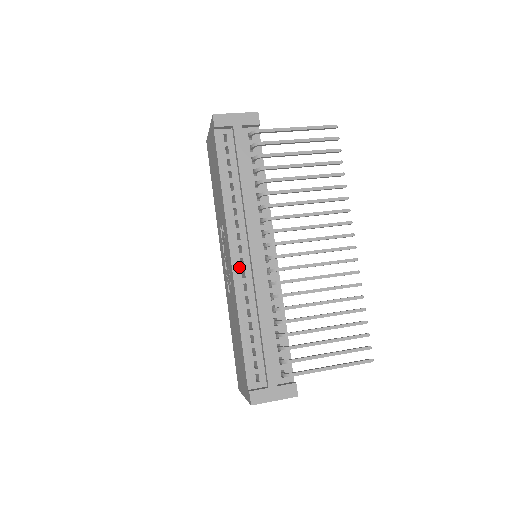
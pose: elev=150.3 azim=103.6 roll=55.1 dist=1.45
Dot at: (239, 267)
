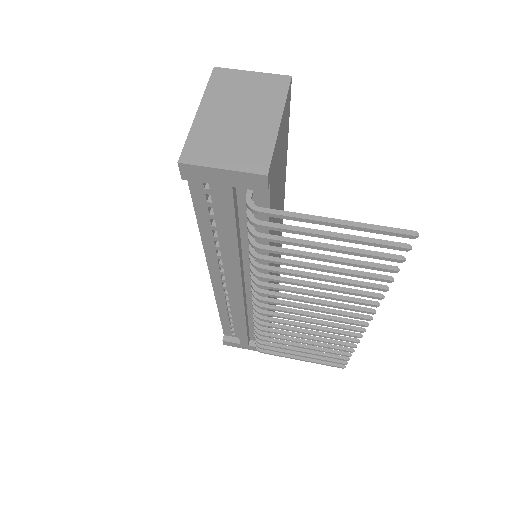
Dot at: (220, 287)
